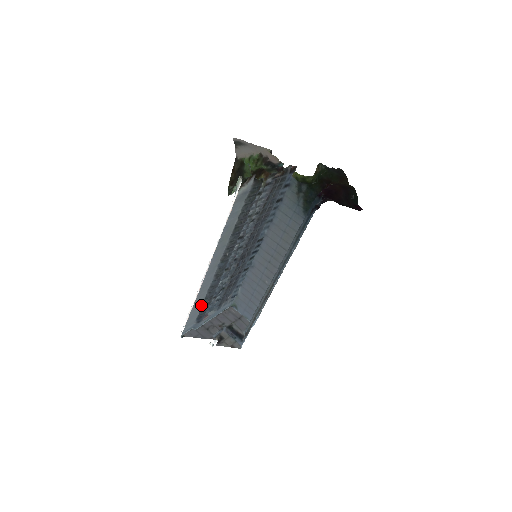
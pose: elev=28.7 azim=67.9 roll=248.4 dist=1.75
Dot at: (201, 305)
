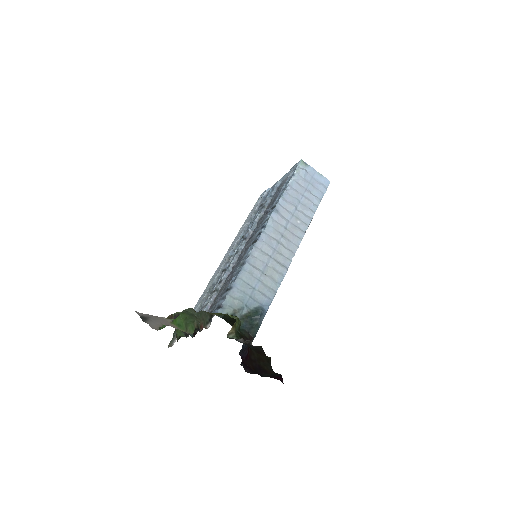
Dot at: (253, 211)
